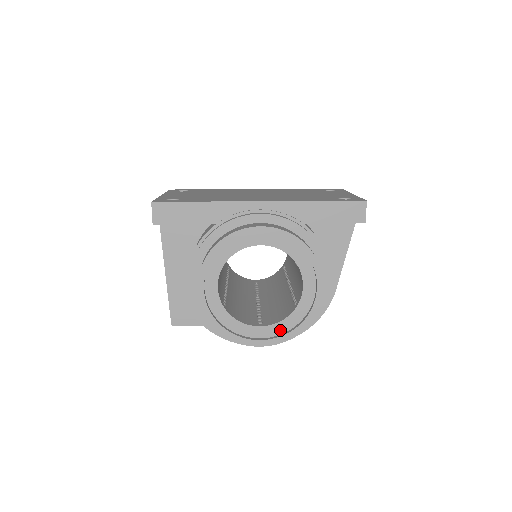
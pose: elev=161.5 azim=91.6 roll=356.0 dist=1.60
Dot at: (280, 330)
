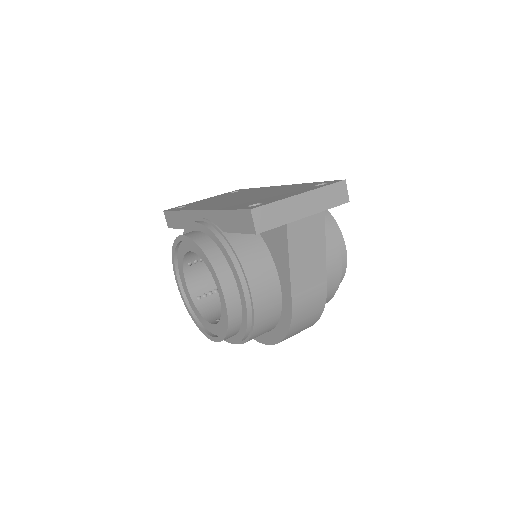
Dot at: (220, 331)
